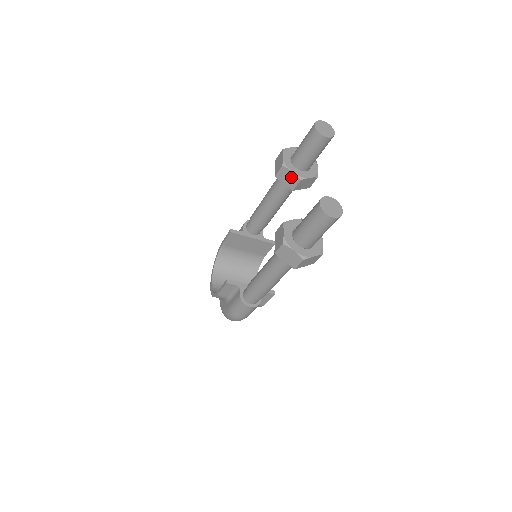
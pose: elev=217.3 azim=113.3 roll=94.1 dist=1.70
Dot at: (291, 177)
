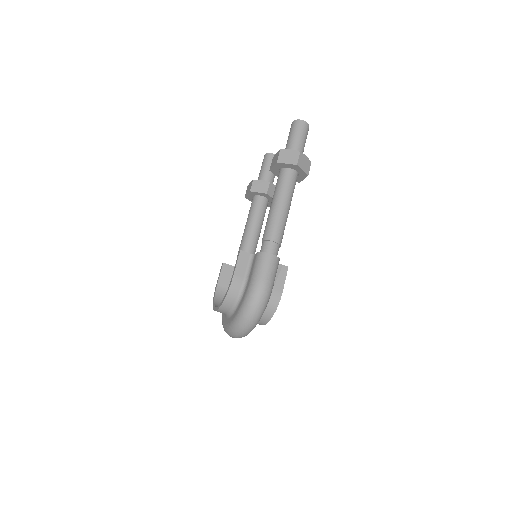
Dot at: (262, 184)
